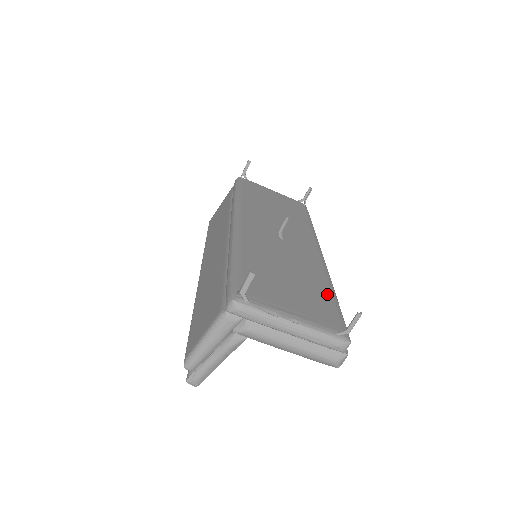
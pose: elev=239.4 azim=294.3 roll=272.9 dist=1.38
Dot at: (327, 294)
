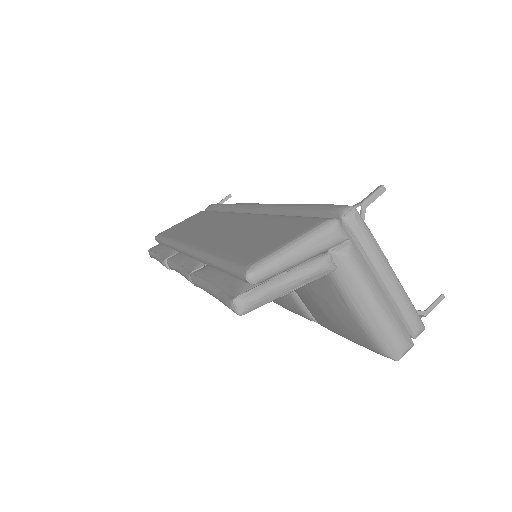
Dot at: occluded
